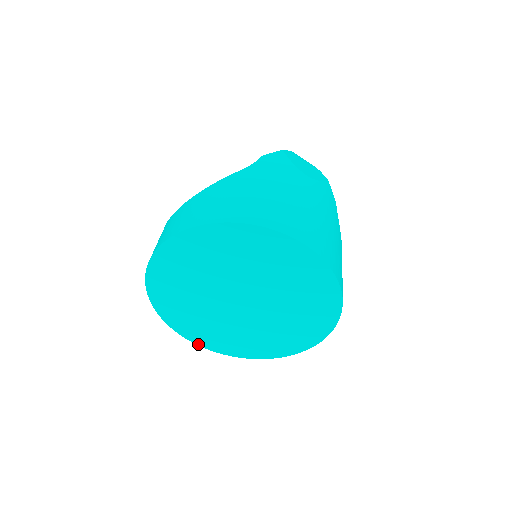
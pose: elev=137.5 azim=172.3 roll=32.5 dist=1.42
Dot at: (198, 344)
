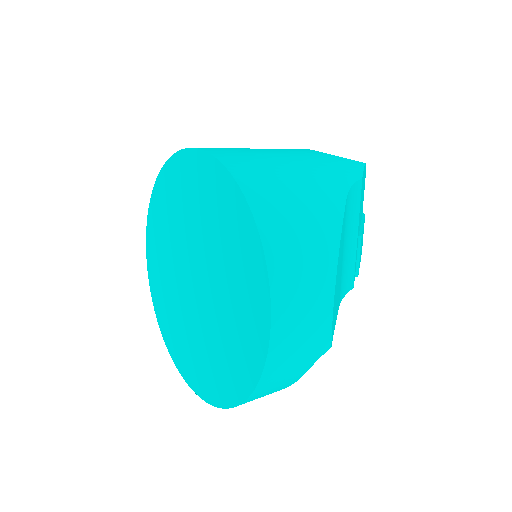
Dot at: (189, 384)
